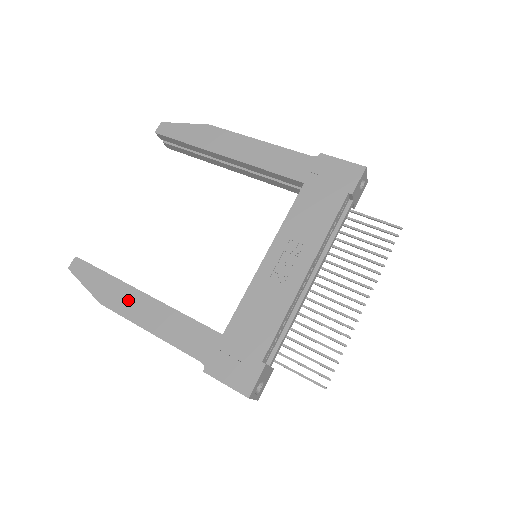
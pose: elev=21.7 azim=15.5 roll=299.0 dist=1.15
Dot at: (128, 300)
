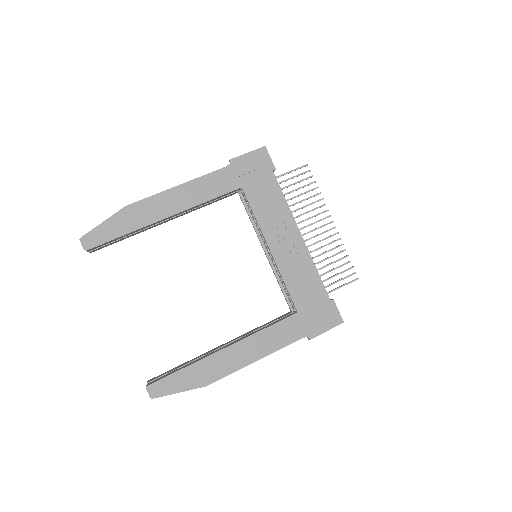
Dot at: (222, 363)
